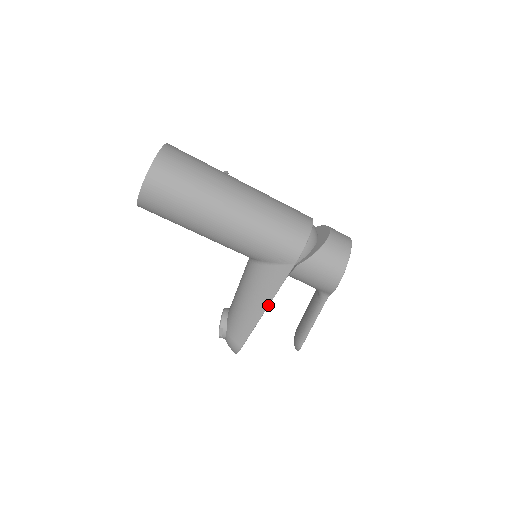
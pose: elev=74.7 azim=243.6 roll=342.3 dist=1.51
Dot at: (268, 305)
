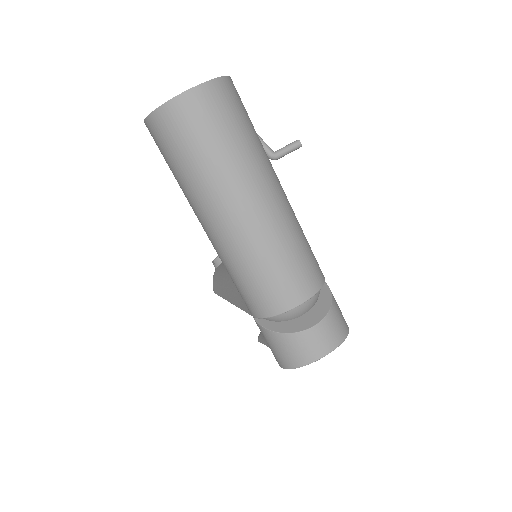
Dot at: (232, 303)
